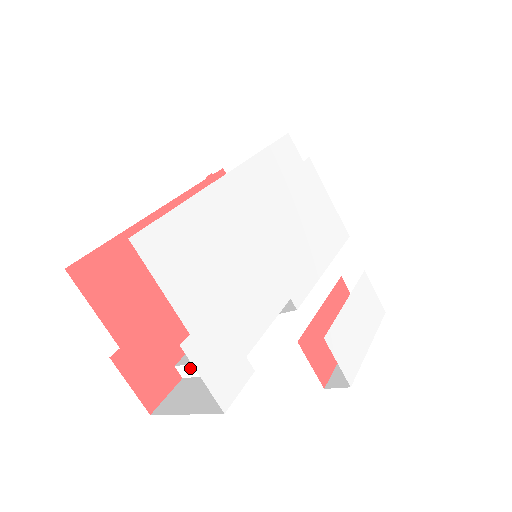
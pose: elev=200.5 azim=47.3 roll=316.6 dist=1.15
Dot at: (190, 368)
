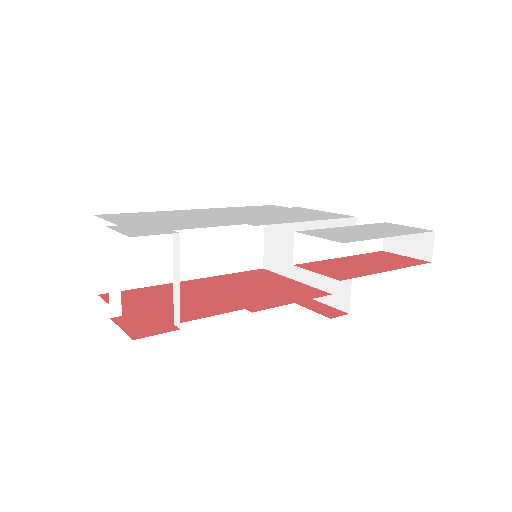
Dot at: (175, 307)
